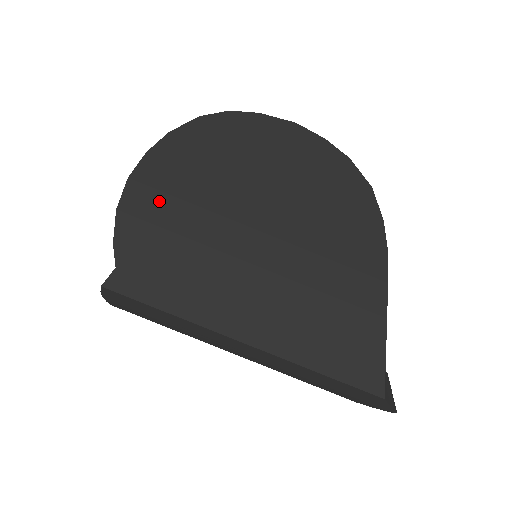
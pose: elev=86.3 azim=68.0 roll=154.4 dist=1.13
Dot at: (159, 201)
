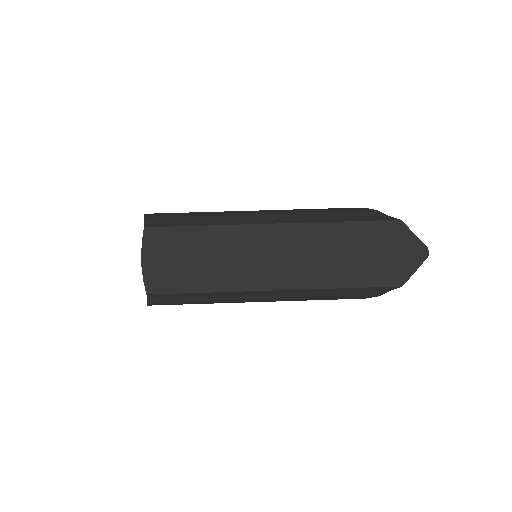
Dot at: occluded
